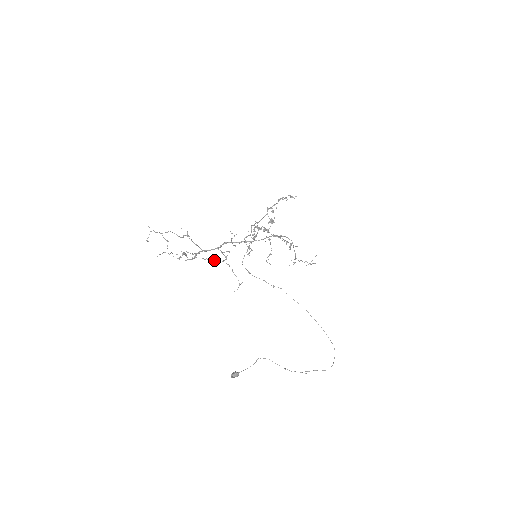
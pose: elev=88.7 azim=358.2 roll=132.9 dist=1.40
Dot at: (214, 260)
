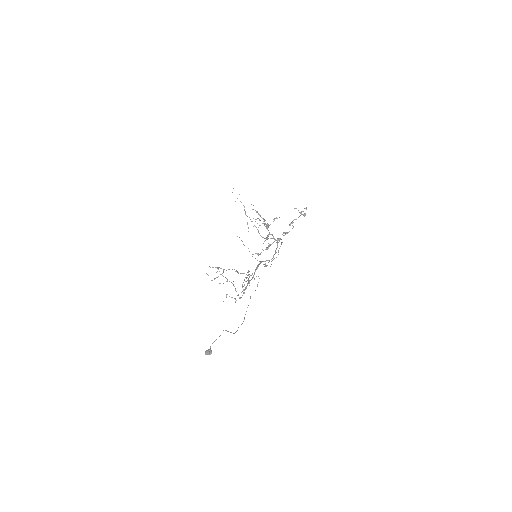
Dot at: occluded
